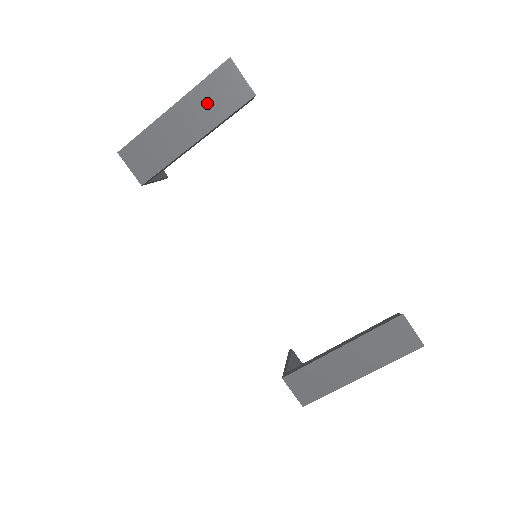
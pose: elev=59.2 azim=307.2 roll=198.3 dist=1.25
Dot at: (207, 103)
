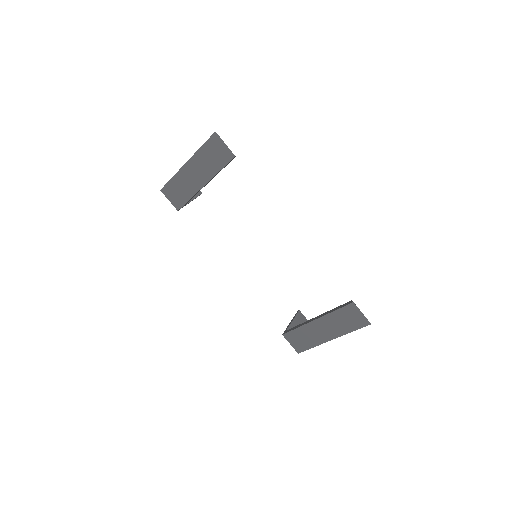
Dot at: (207, 161)
